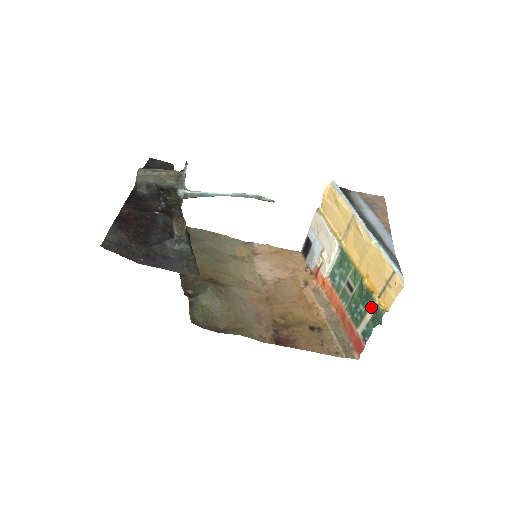
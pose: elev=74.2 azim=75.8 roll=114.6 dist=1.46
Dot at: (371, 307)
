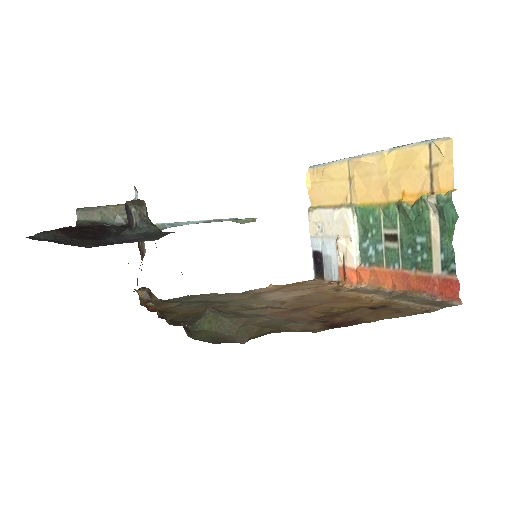
Dot at: (431, 221)
